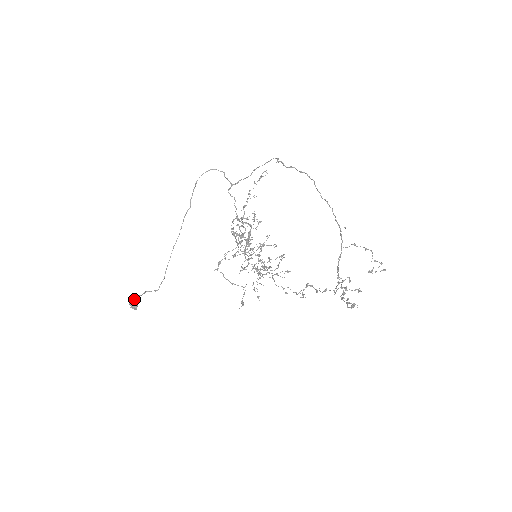
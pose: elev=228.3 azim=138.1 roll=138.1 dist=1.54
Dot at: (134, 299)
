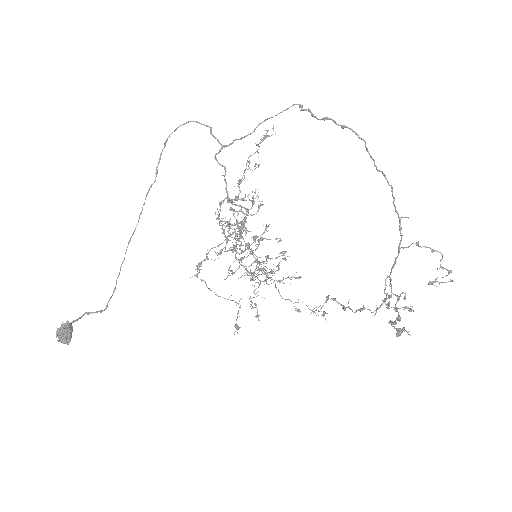
Dot at: (65, 327)
